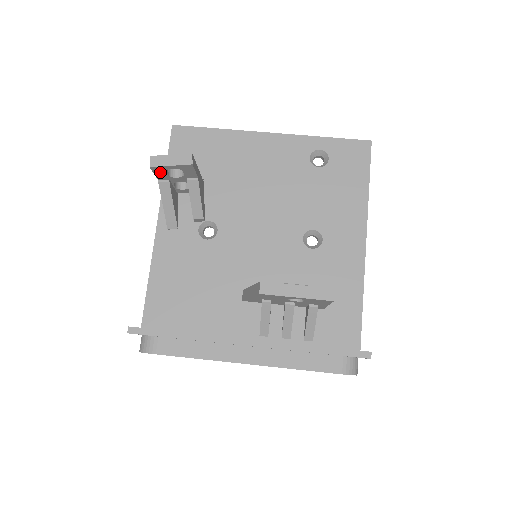
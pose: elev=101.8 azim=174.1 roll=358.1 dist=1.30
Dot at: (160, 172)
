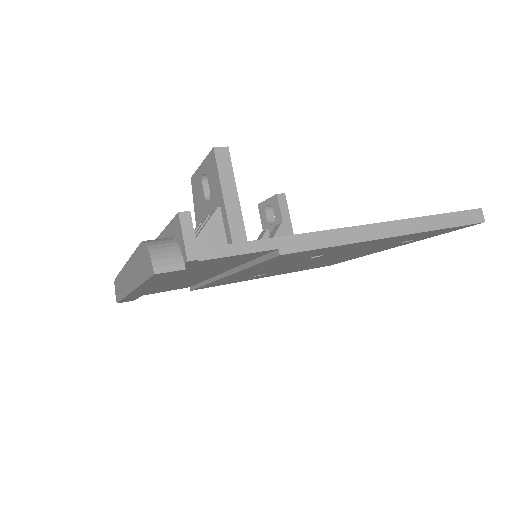
Dot at: (263, 214)
